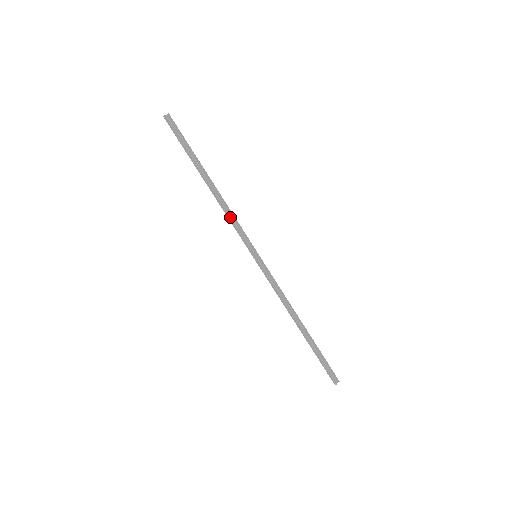
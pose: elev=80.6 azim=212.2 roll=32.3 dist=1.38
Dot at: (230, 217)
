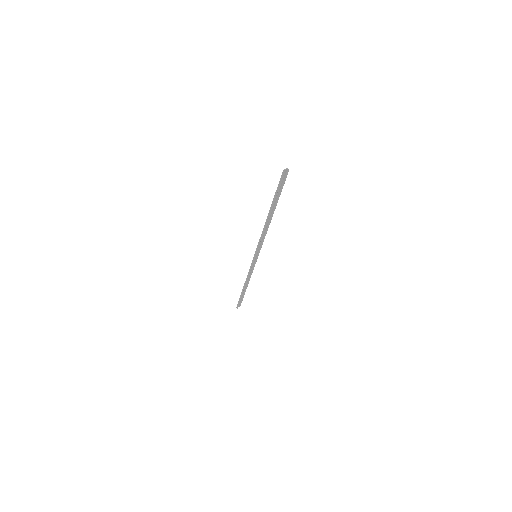
Dot at: (262, 236)
